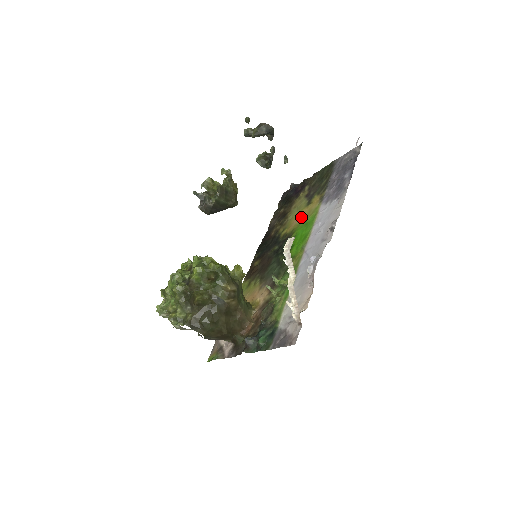
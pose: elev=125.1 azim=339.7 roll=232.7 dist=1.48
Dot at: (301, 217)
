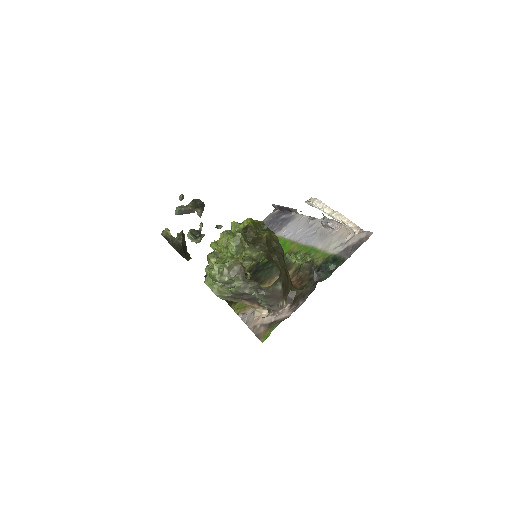
Dot at: occluded
